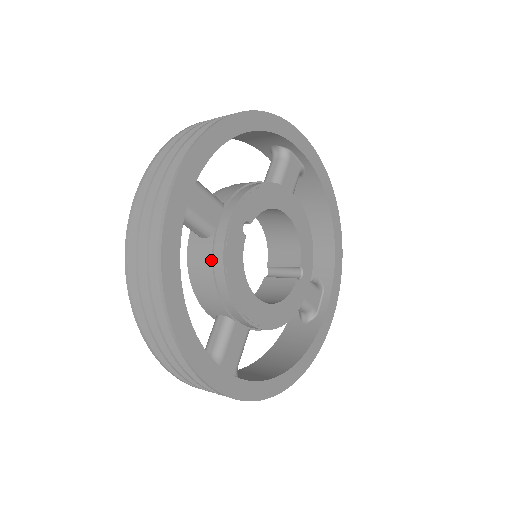
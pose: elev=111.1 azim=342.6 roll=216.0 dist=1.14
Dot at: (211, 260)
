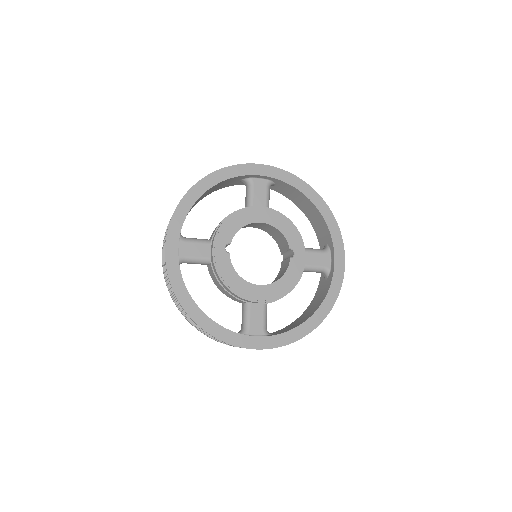
Dot at: (215, 277)
